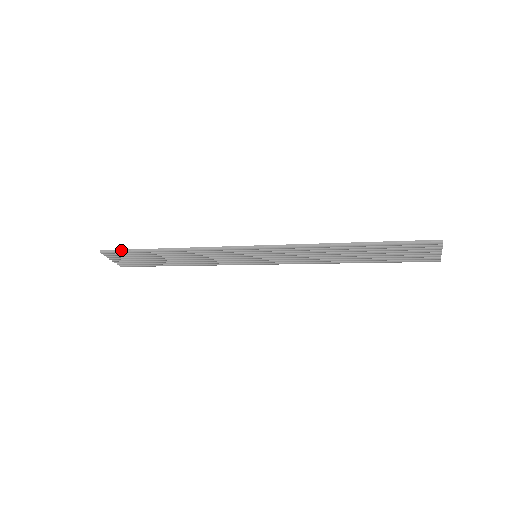
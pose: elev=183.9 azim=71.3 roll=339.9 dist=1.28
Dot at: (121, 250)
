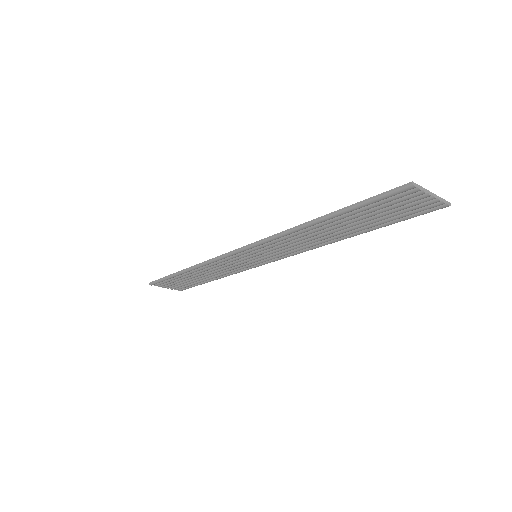
Dot at: (160, 279)
